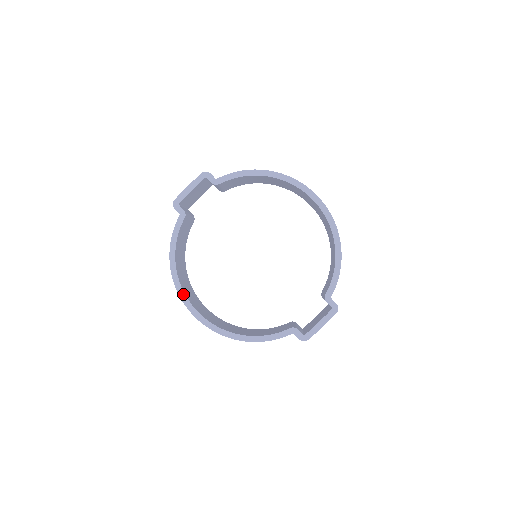
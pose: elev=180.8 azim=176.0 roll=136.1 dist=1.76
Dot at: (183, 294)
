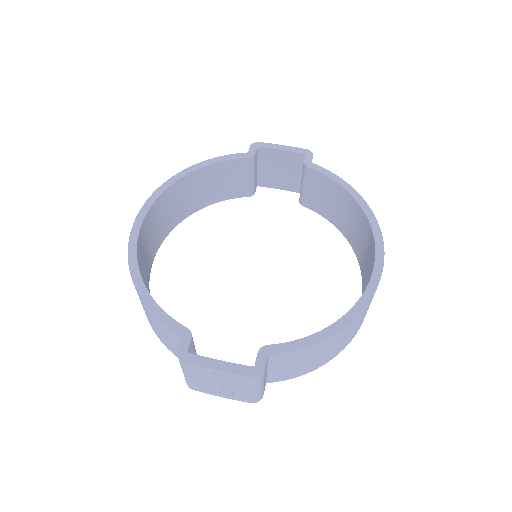
Dot at: (158, 195)
